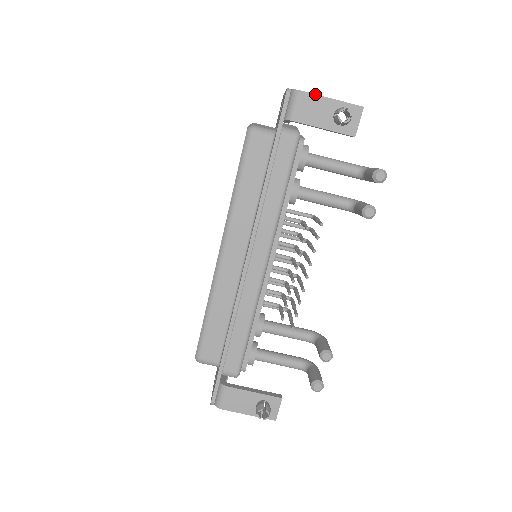
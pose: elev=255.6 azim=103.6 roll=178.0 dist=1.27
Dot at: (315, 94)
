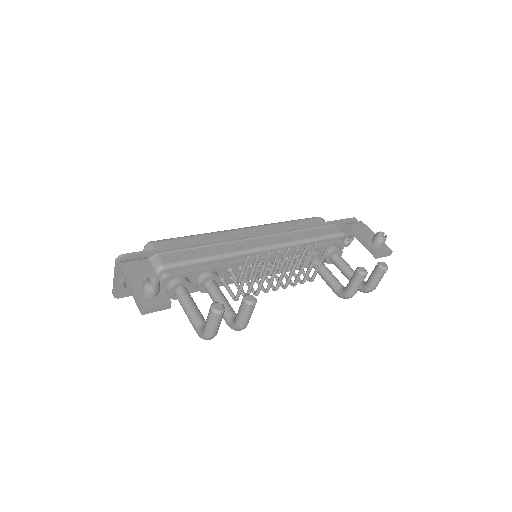
Dot at: (370, 229)
